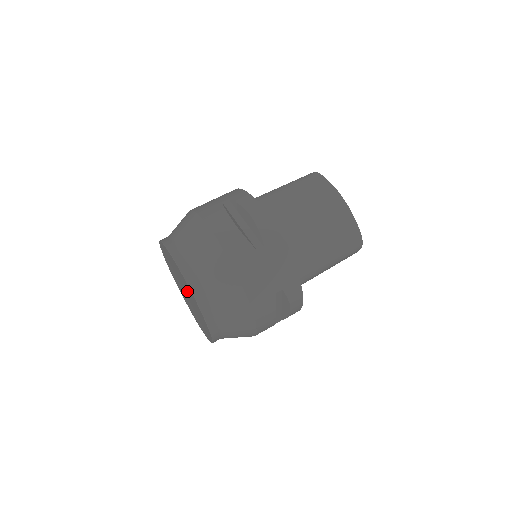
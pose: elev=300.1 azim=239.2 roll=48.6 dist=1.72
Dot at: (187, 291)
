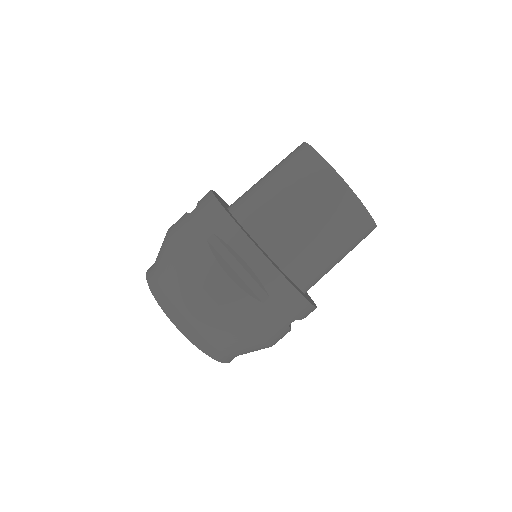
Dot at: occluded
